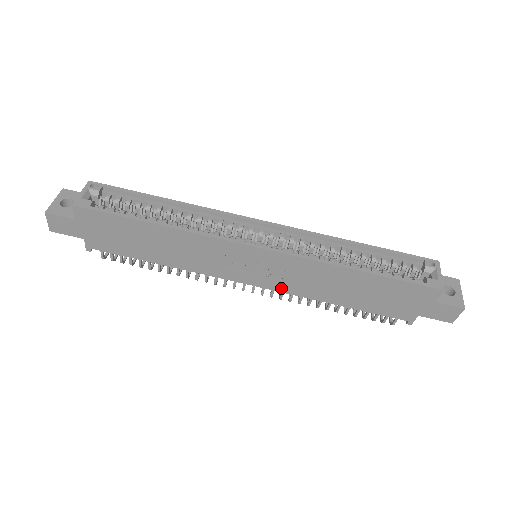
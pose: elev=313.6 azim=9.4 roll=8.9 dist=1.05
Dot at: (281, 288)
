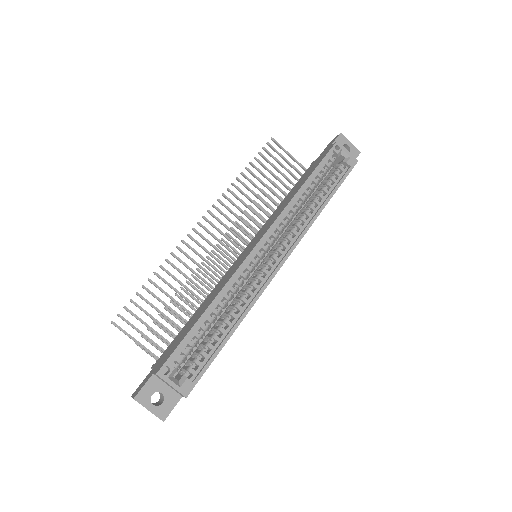
Dot at: occluded
